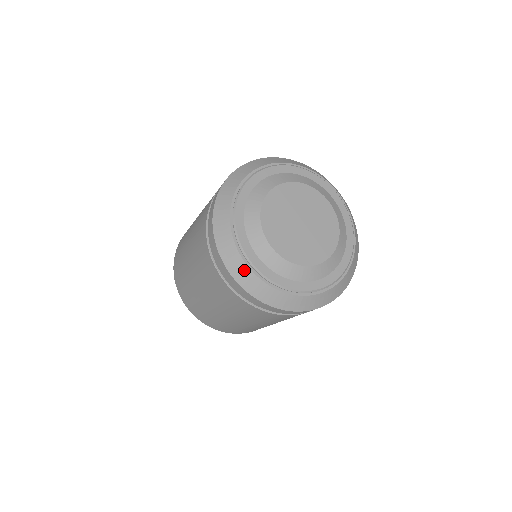
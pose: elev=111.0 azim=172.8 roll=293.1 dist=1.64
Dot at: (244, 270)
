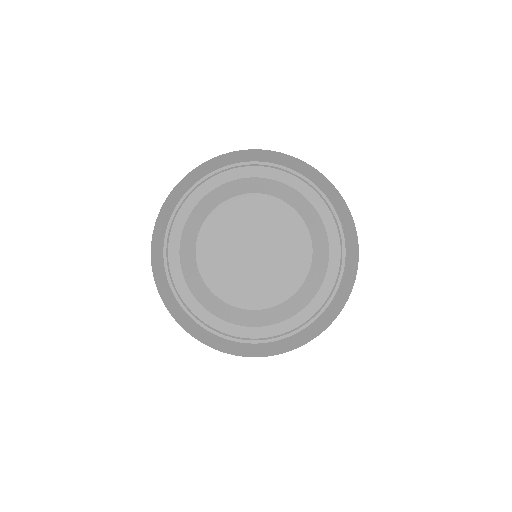
Dot at: (161, 269)
